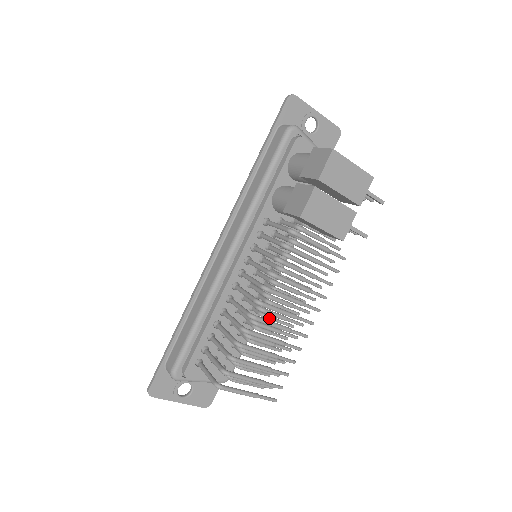
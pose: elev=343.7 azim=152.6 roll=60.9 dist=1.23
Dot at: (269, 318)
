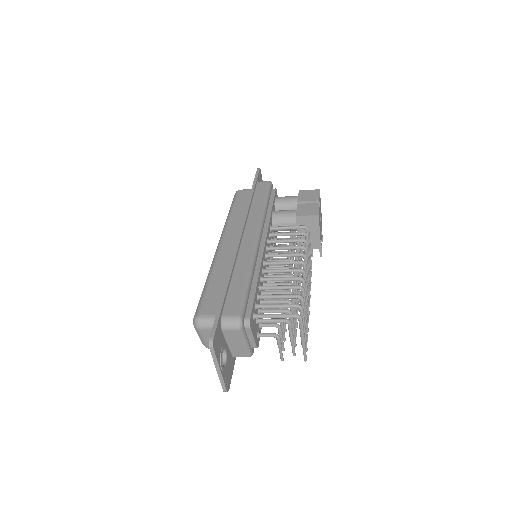
Dot at: occluded
